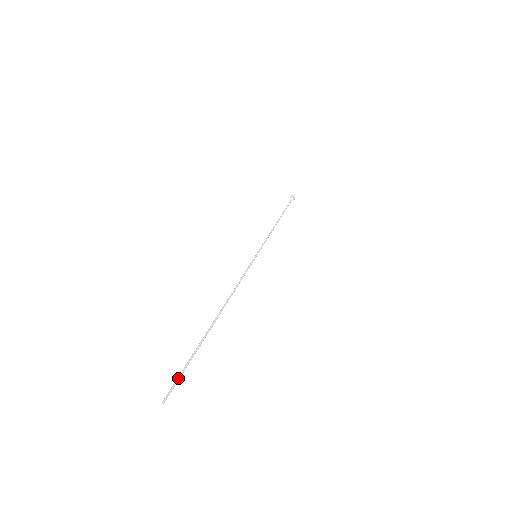
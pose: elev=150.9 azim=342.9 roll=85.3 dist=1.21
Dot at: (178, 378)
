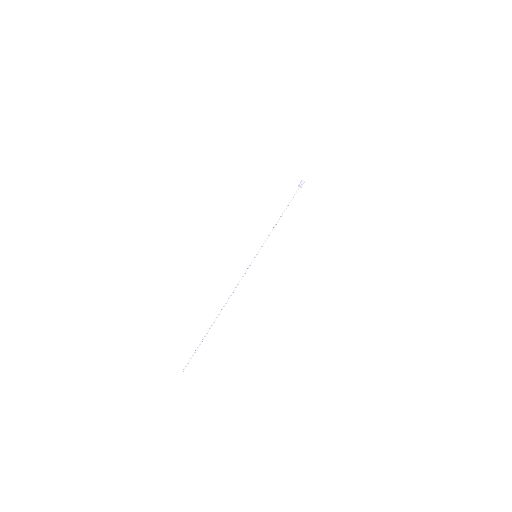
Dot at: occluded
